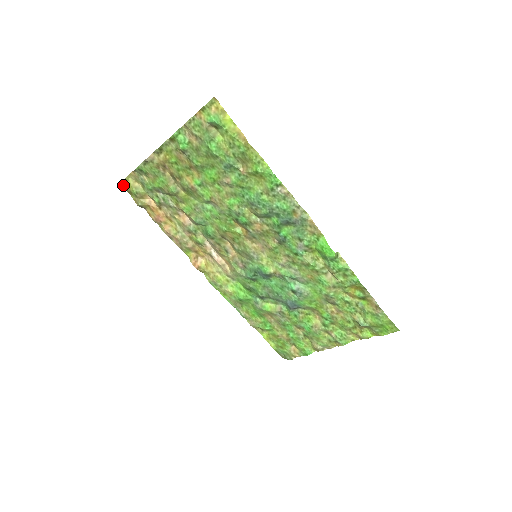
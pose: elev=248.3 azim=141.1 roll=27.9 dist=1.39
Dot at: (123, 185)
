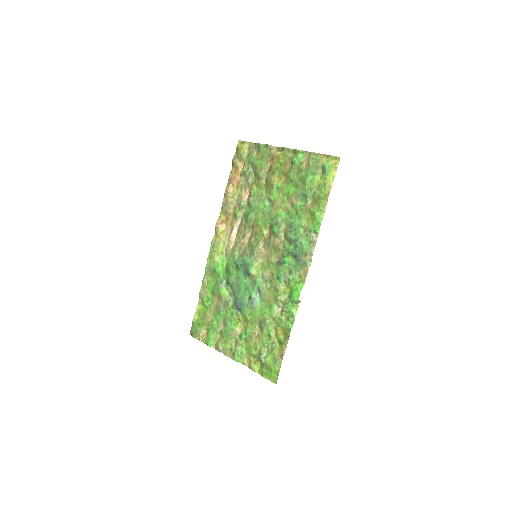
Dot at: (239, 143)
